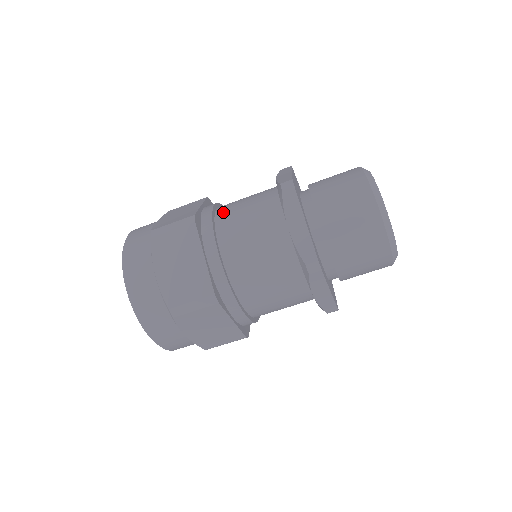
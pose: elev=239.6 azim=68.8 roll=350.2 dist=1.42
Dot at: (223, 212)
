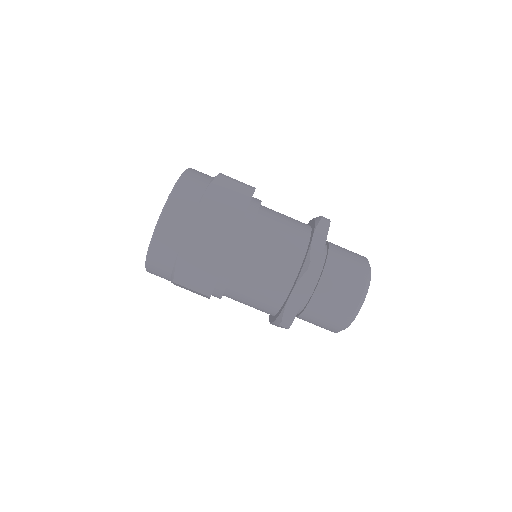
Dot at: occluded
